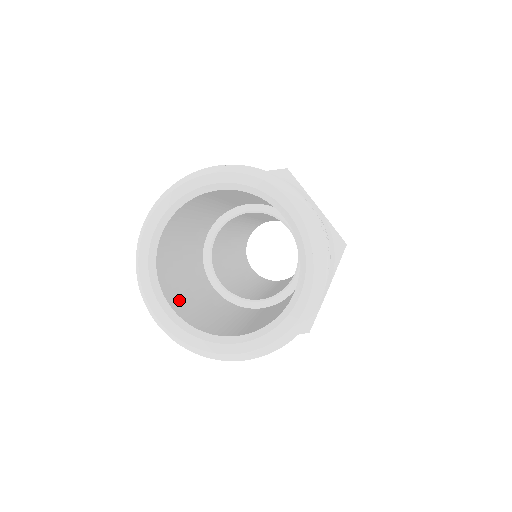
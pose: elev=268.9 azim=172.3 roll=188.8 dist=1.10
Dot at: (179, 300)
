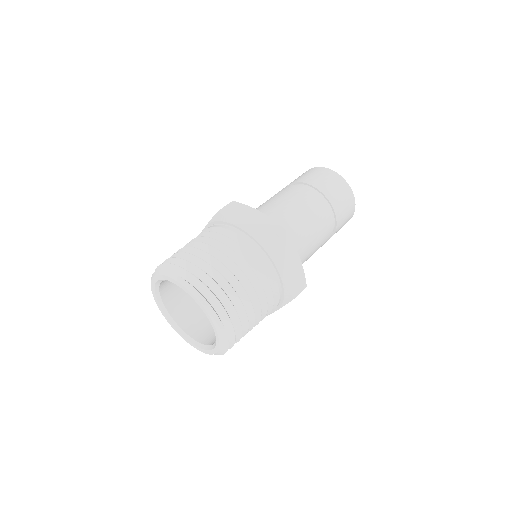
Dot at: (177, 297)
